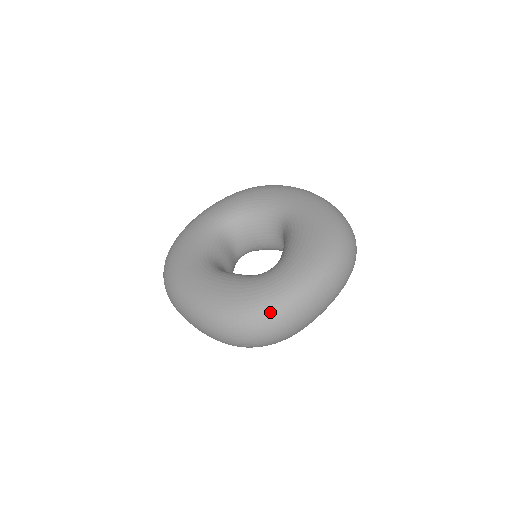
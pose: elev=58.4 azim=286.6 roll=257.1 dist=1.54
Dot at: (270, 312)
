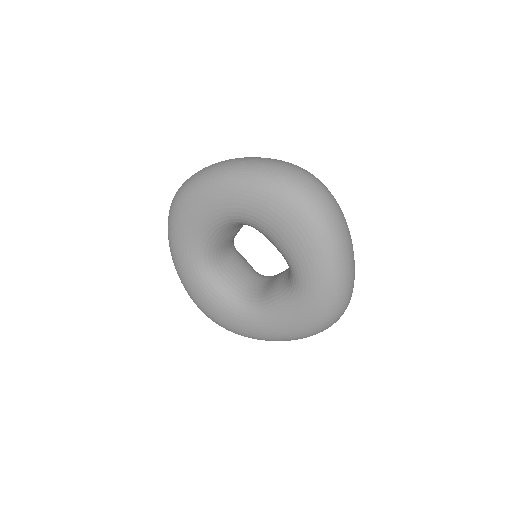
Dot at: (335, 309)
